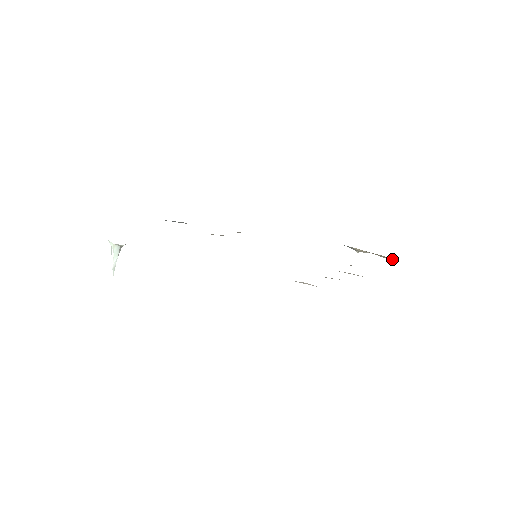
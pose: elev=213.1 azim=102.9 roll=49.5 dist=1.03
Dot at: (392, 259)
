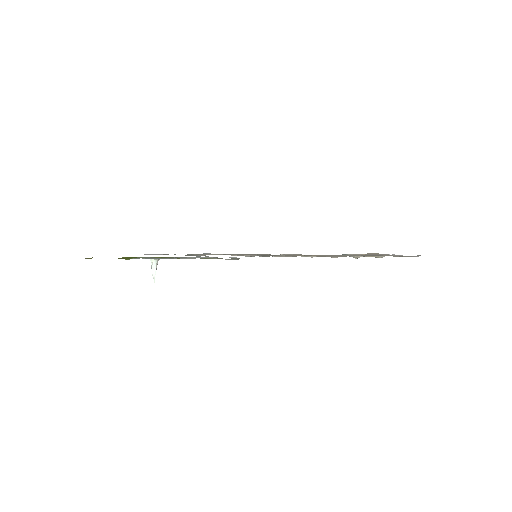
Dot at: (383, 256)
